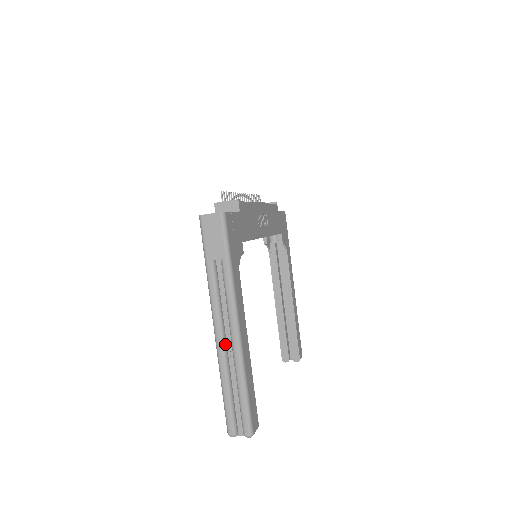
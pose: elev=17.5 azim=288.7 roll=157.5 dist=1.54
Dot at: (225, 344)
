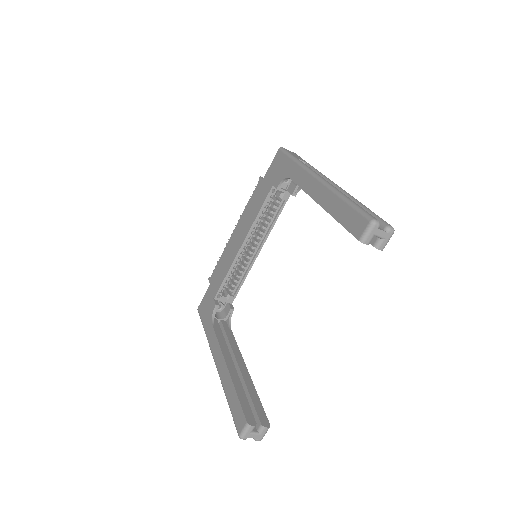
Dot at: occluded
